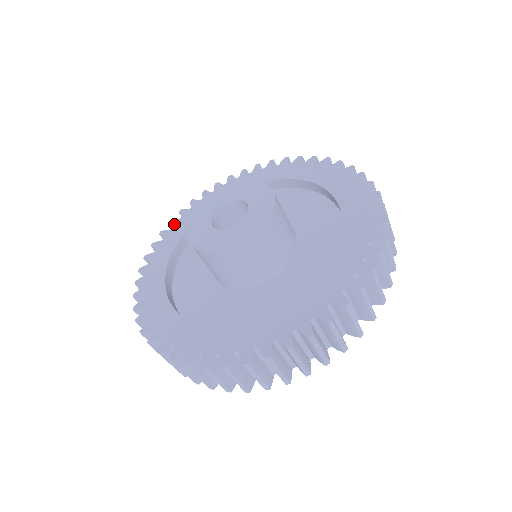
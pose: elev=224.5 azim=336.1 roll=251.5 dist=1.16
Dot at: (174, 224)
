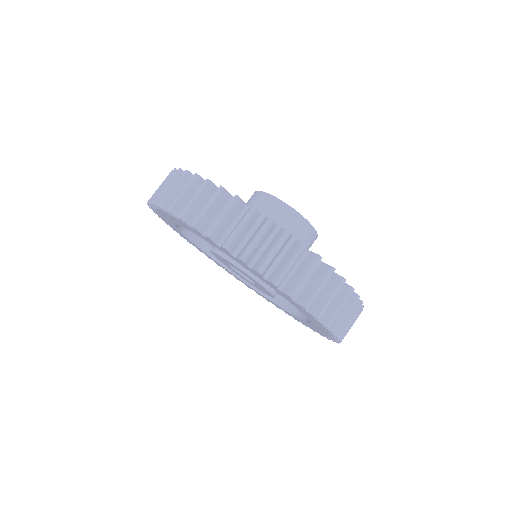
Dot at: occluded
